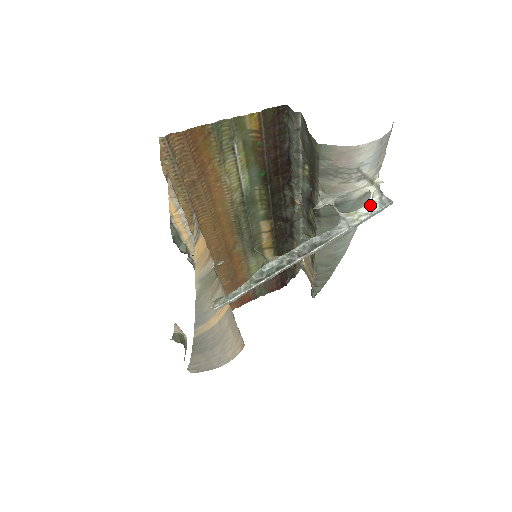
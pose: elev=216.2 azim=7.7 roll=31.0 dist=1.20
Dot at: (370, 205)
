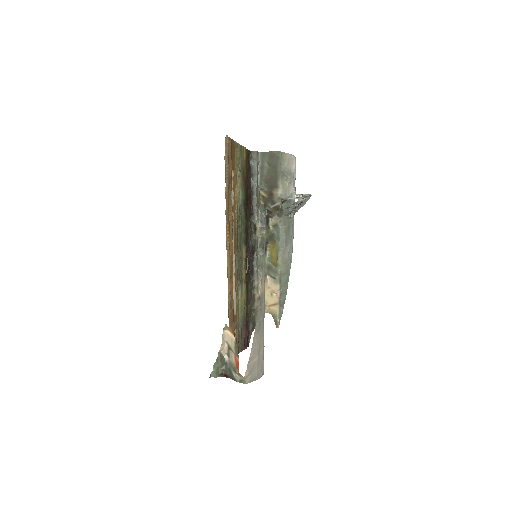
Dot at: (304, 195)
